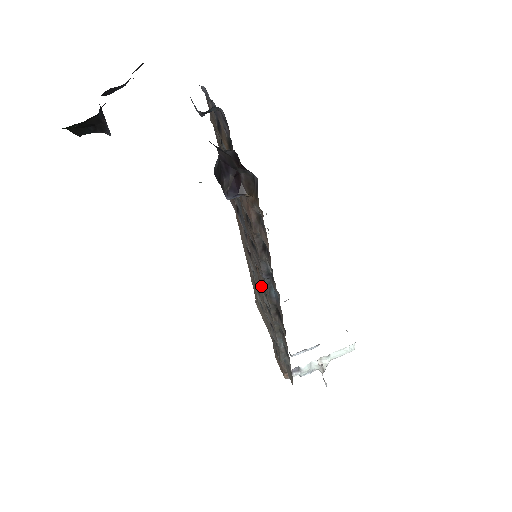
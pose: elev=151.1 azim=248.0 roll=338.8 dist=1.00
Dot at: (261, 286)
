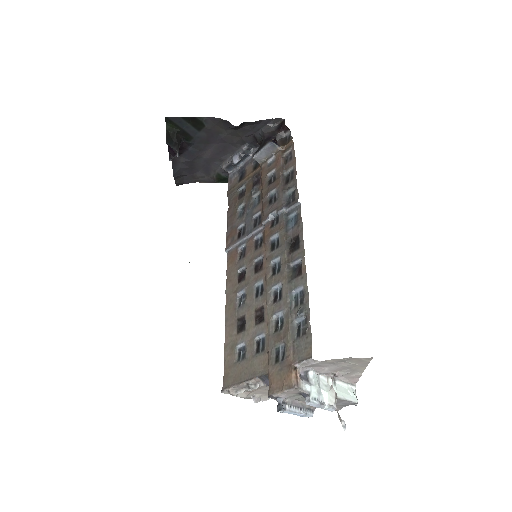
Dot at: (270, 250)
